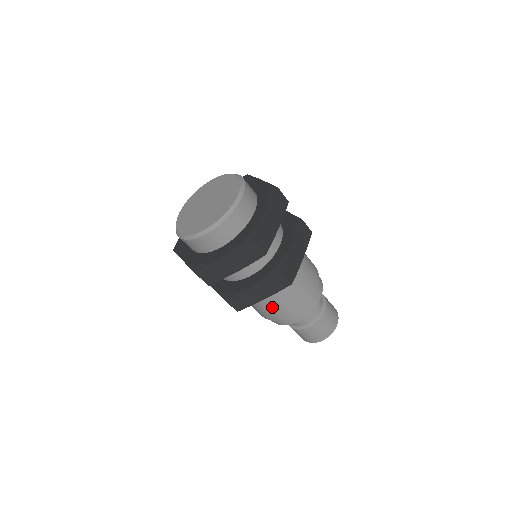
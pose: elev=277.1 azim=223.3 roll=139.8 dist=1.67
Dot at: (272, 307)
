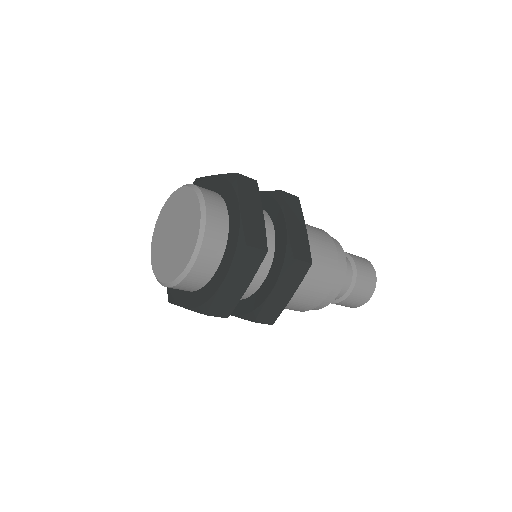
Dot at: (304, 298)
